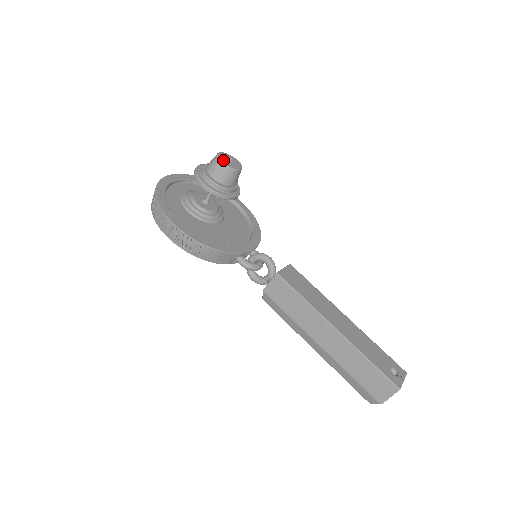
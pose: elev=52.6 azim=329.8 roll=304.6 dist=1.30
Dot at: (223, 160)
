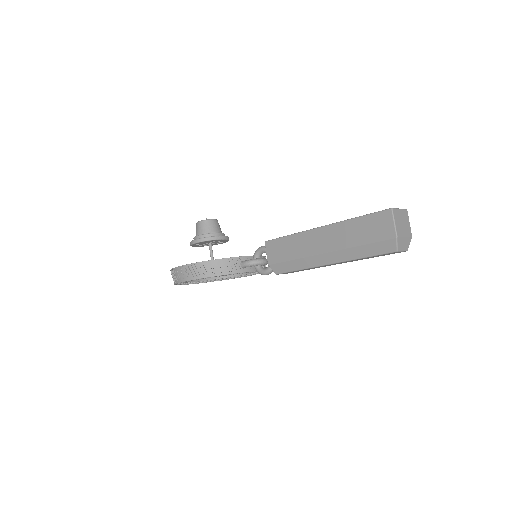
Dot at: (200, 221)
